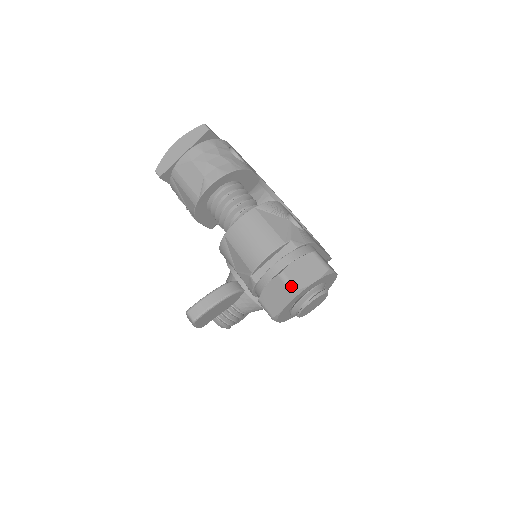
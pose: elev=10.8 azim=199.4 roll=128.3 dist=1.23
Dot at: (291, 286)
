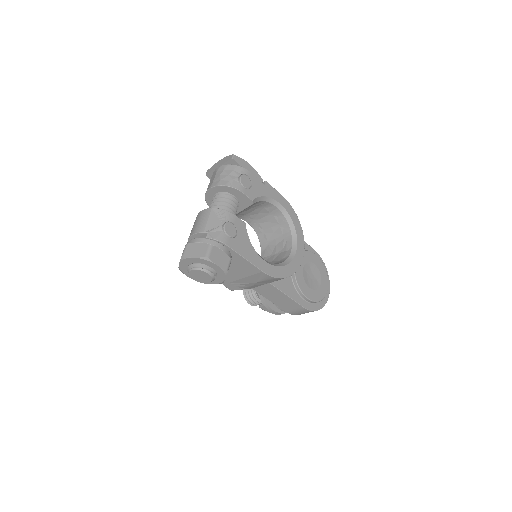
Dot at: (183, 252)
